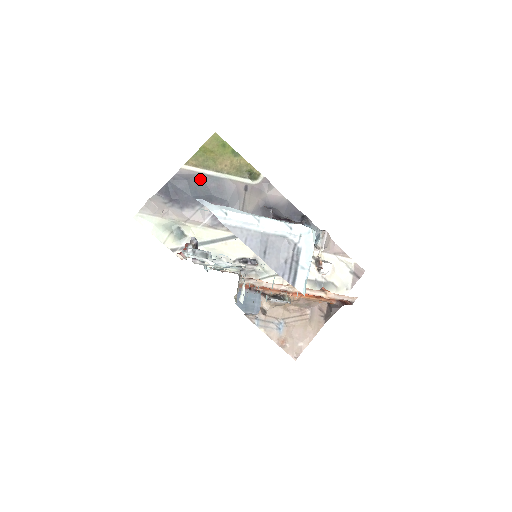
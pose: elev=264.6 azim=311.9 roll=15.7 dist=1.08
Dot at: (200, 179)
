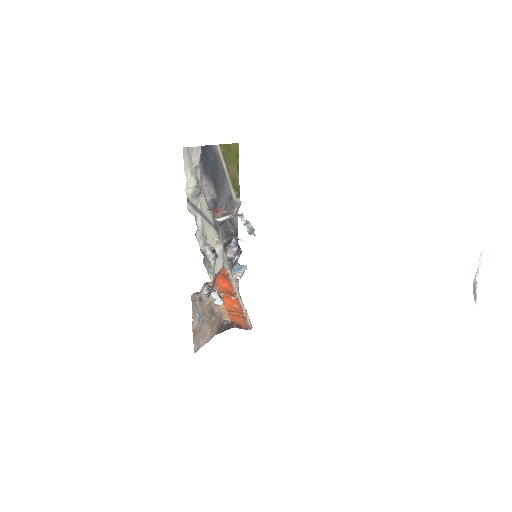
Dot at: (219, 164)
